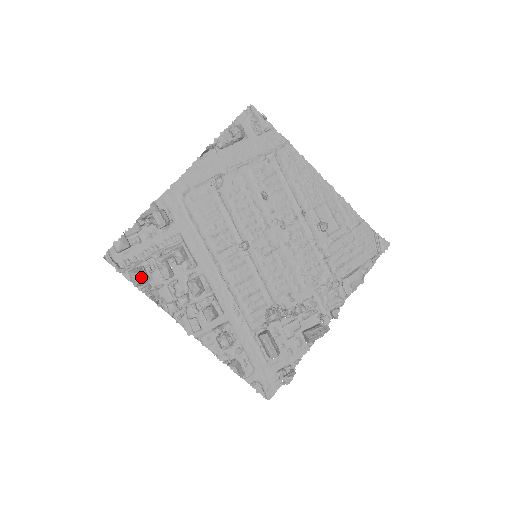
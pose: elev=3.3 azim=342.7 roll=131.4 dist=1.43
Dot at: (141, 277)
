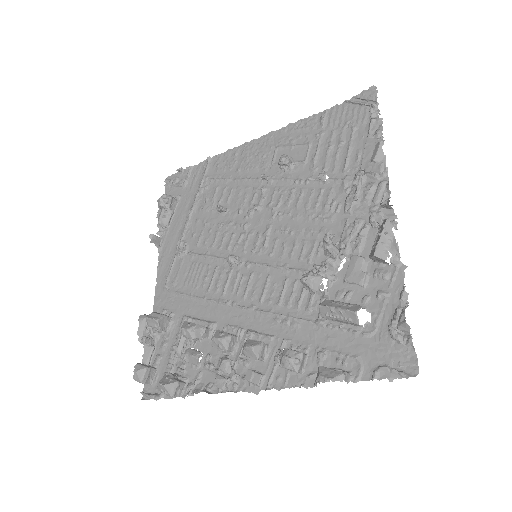
Dot at: (165, 383)
